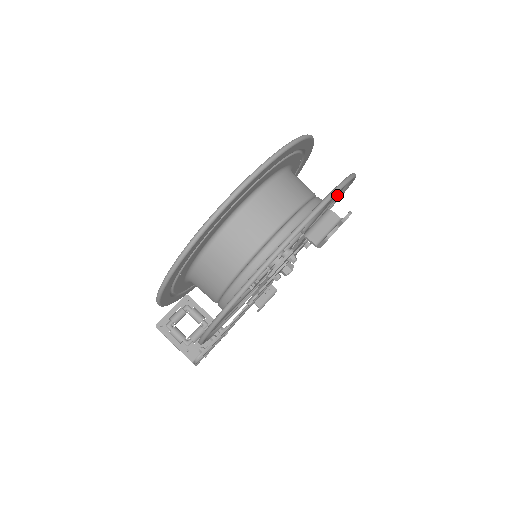
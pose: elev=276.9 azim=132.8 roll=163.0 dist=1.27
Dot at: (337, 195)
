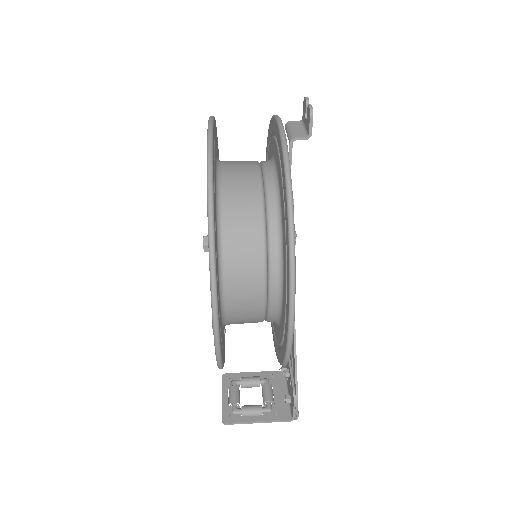
Dot at: occluded
